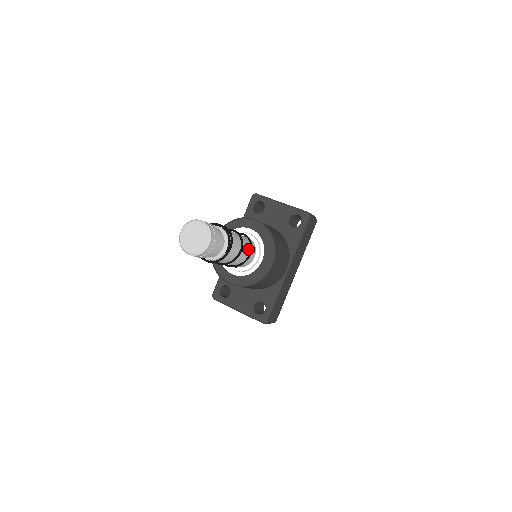
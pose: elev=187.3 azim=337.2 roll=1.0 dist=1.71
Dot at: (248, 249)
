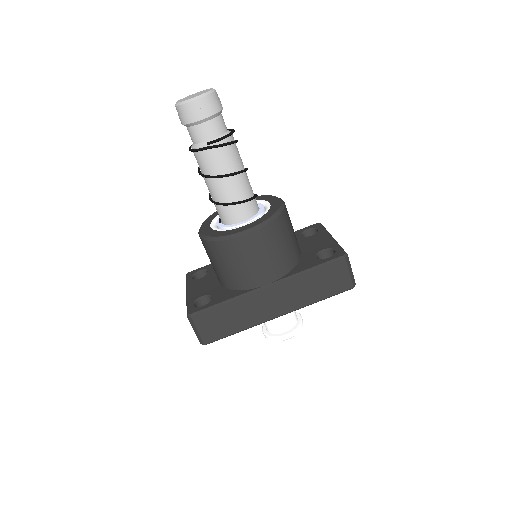
Dot at: (242, 197)
